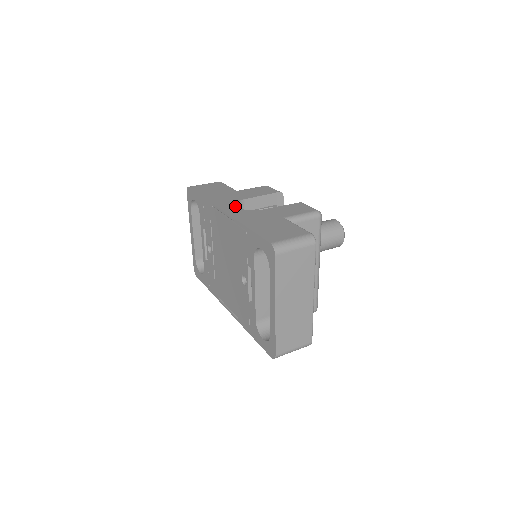
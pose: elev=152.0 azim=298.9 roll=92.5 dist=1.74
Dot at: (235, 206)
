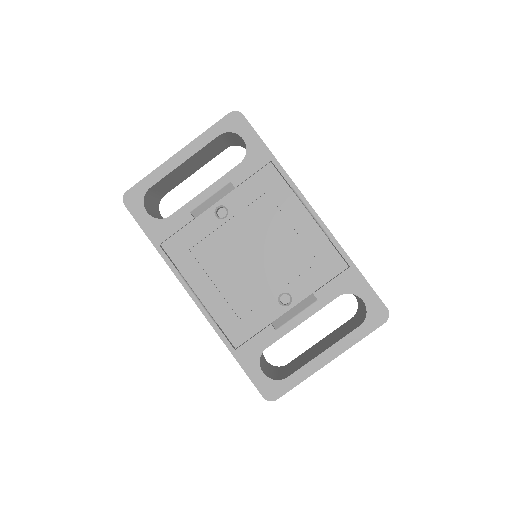
Dot at: occluded
